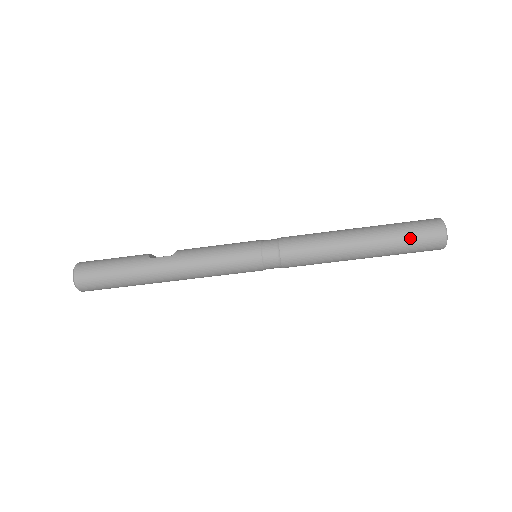
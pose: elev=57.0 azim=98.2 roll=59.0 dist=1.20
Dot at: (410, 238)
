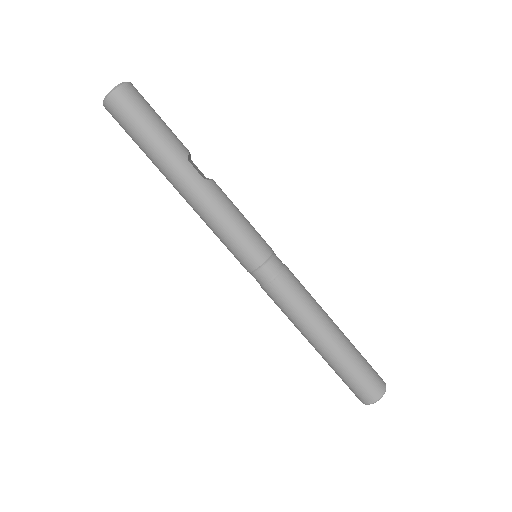
Dot at: (356, 376)
